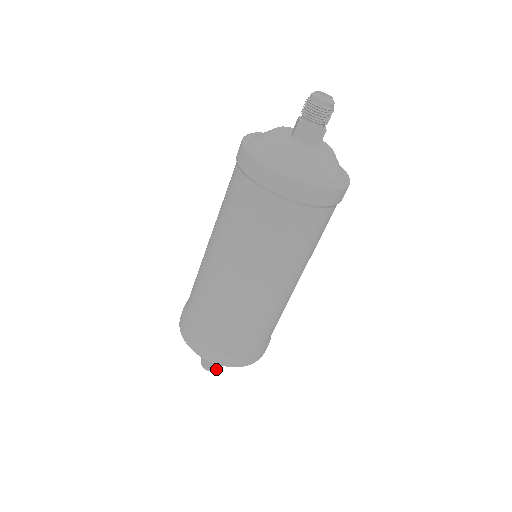
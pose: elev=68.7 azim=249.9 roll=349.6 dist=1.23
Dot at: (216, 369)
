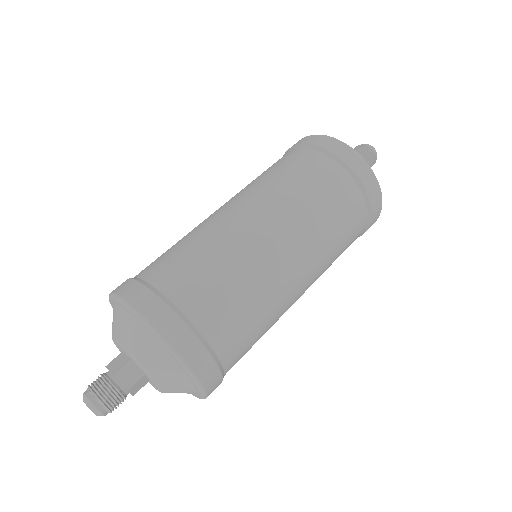
Dot at: (103, 403)
